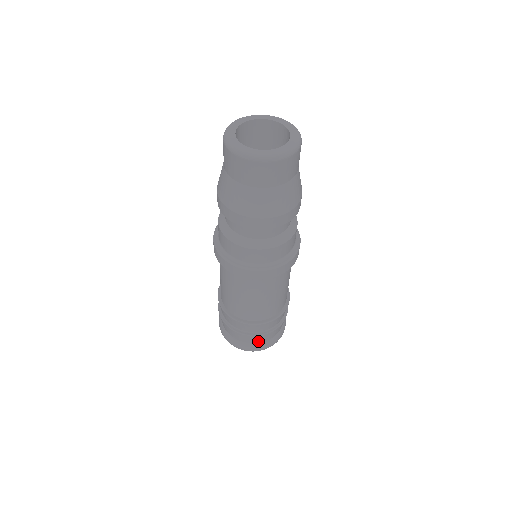
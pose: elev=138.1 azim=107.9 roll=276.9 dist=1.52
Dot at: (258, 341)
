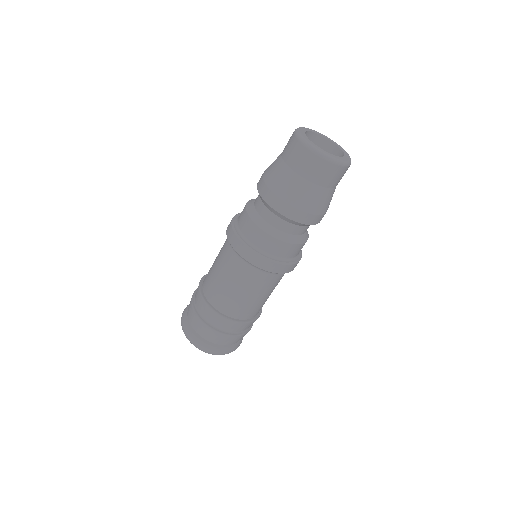
Dot at: (228, 343)
